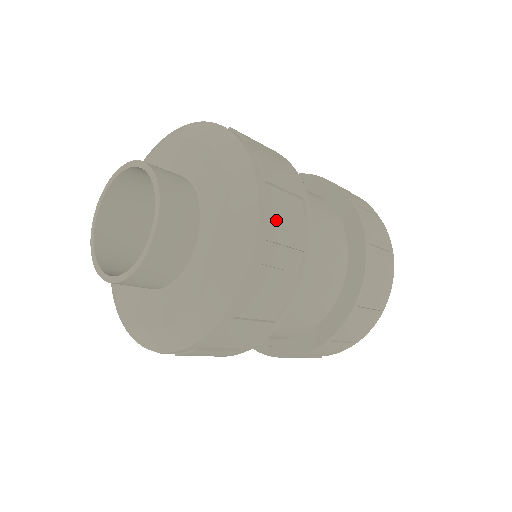
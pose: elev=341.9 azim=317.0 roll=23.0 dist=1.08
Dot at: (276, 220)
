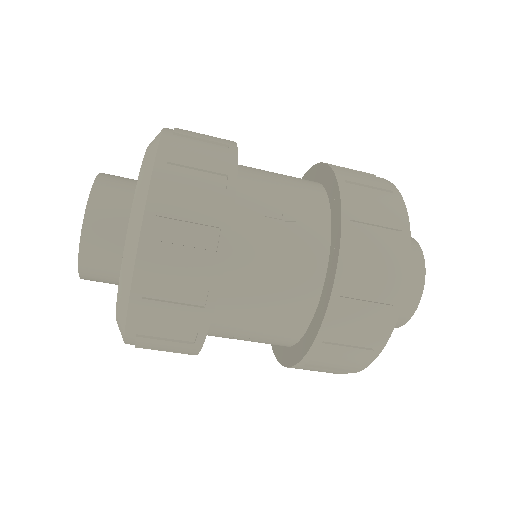
Dot at: (181, 150)
